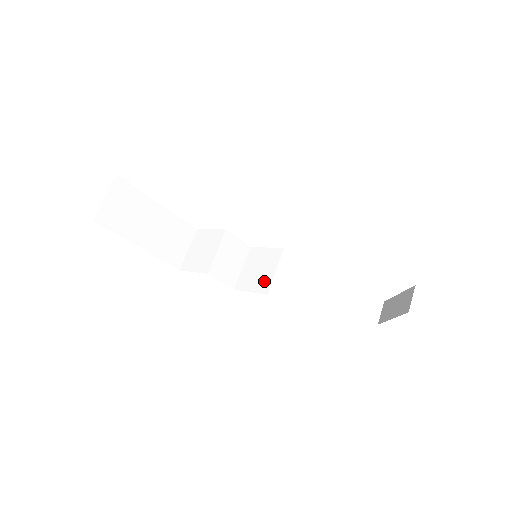
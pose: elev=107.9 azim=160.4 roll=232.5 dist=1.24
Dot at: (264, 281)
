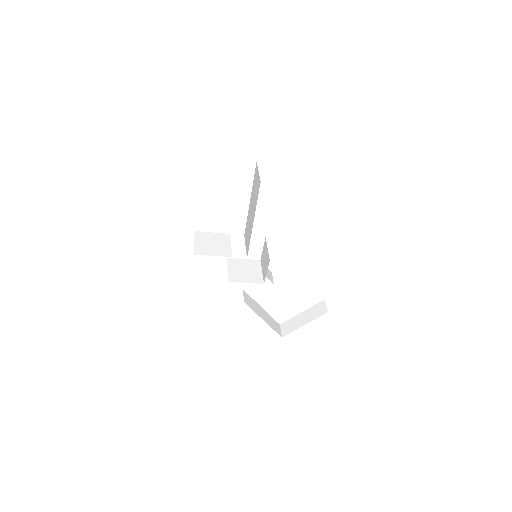
Dot at: (256, 277)
